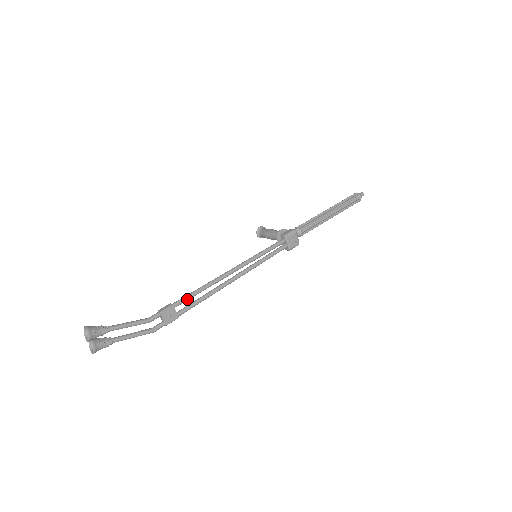
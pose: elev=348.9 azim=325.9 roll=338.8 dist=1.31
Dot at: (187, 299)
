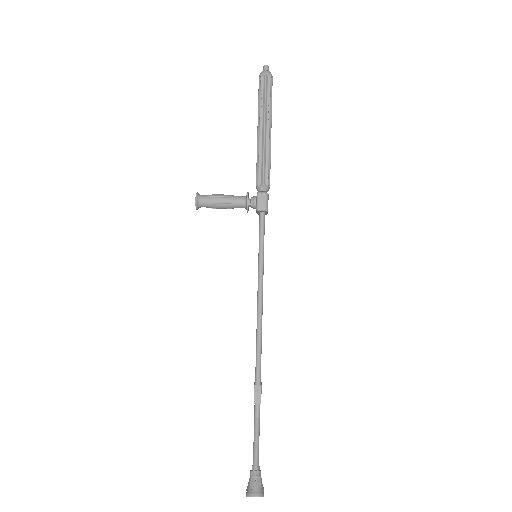
Dot at: occluded
